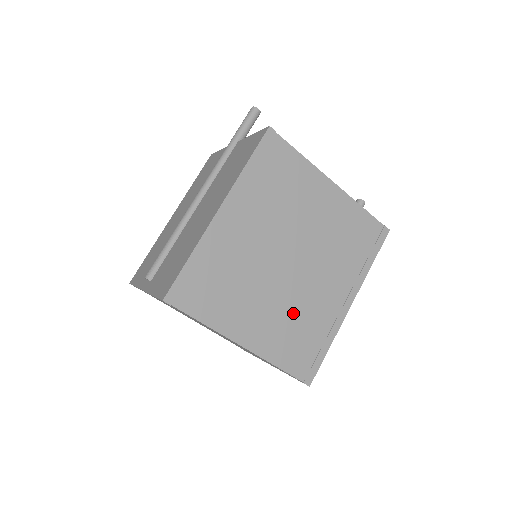
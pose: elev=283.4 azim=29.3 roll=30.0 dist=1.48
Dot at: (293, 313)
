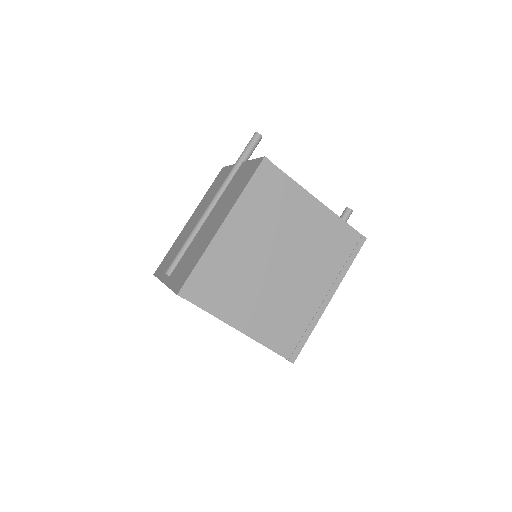
Dot at: (281, 305)
